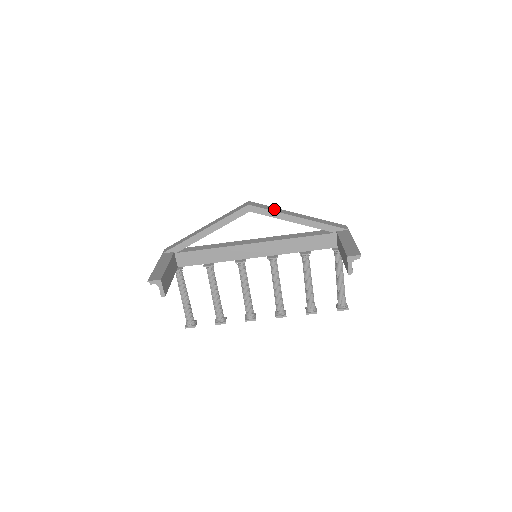
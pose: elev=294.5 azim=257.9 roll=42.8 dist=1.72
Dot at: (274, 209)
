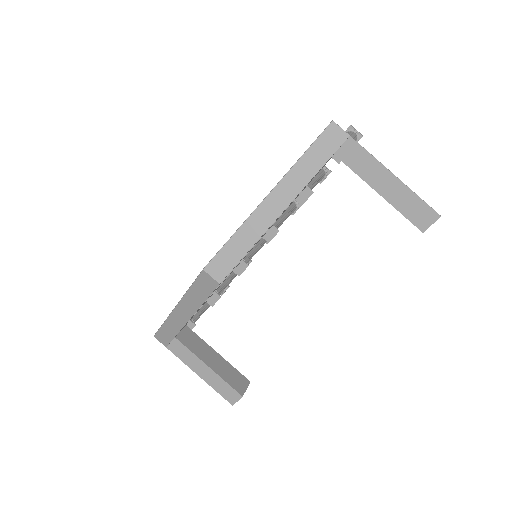
Dot at: (244, 241)
